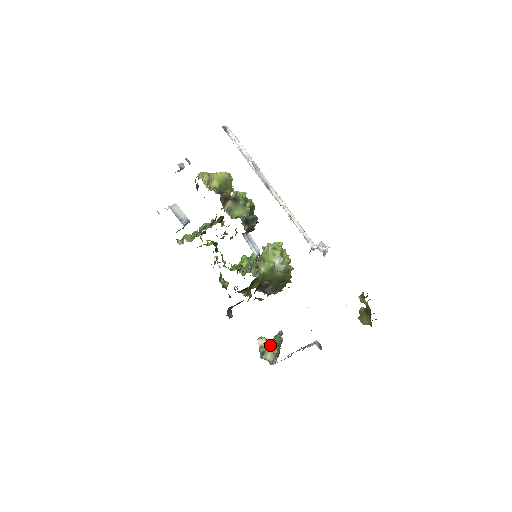
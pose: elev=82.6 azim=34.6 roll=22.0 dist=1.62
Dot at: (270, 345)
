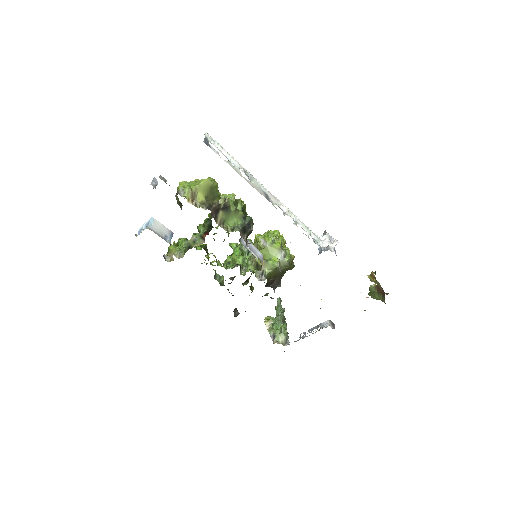
Dot at: (276, 323)
